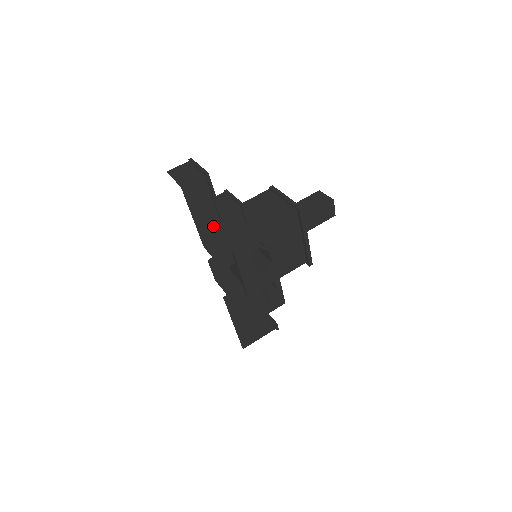
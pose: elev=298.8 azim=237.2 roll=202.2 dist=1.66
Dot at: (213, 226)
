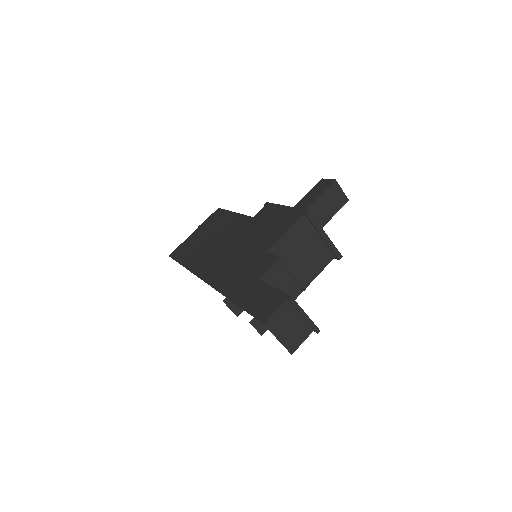
Dot at: occluded
